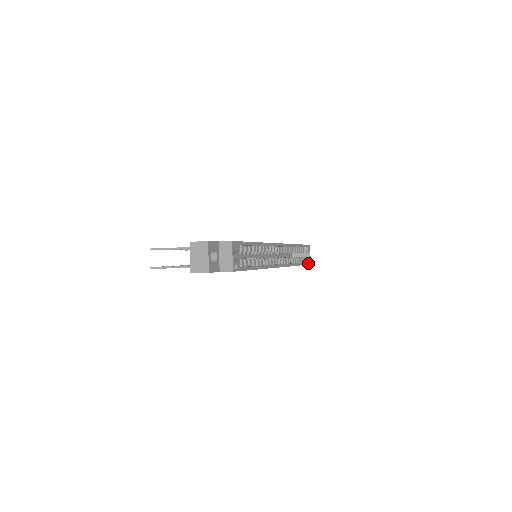
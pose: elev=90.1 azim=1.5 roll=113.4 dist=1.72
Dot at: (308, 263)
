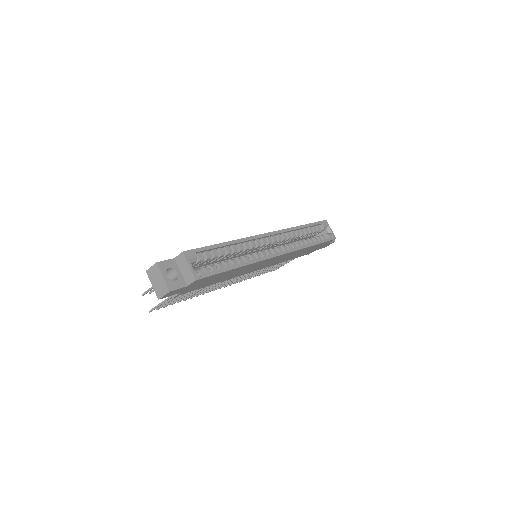
Dot at: (331, 238)
